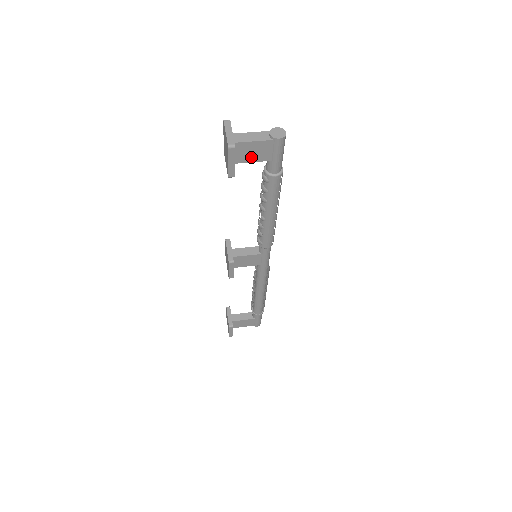
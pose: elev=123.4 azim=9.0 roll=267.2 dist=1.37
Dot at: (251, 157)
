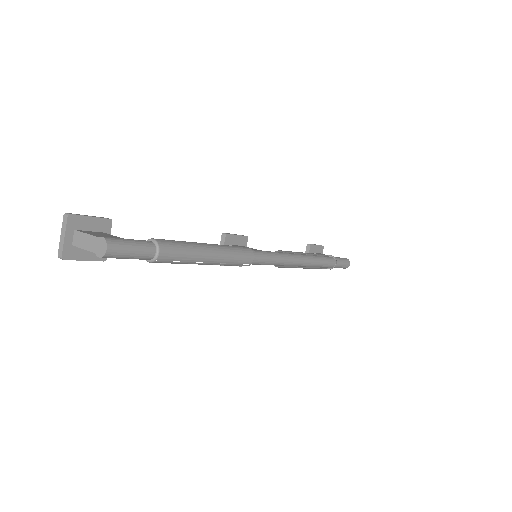
Dot at: occluded
